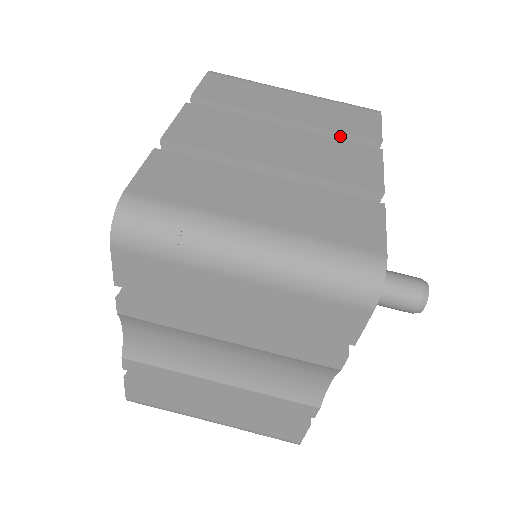
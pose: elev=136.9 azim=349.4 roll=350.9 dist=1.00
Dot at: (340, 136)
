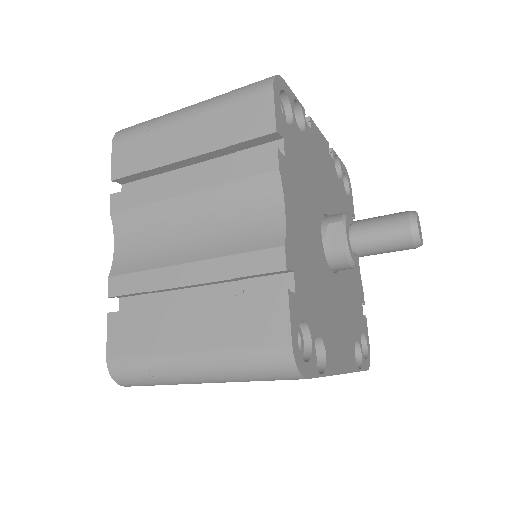
Dot at: occluded
